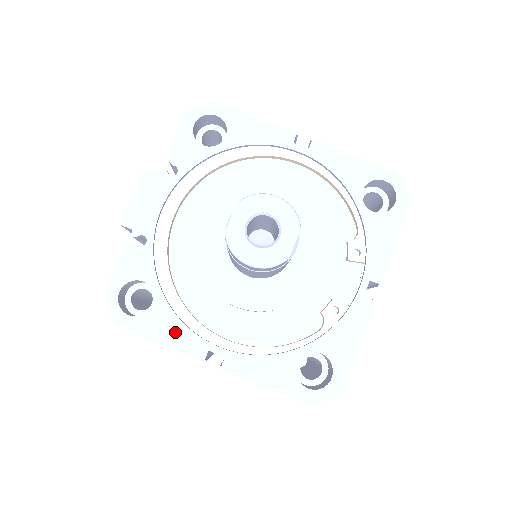
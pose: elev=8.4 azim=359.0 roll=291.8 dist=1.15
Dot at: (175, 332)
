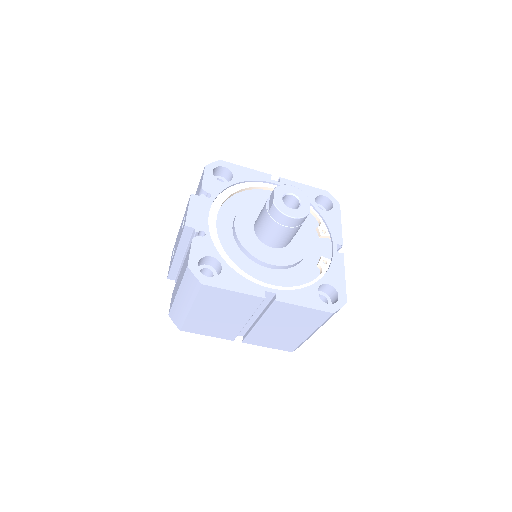
Dot at: (241, 283)
